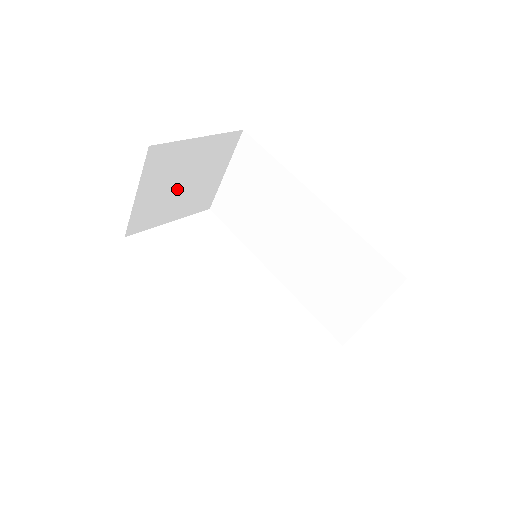
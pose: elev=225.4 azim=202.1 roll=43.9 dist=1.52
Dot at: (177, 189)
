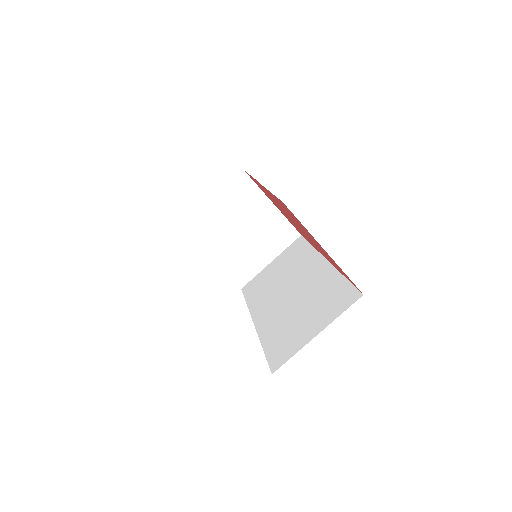
Dot at: (235, 232)
